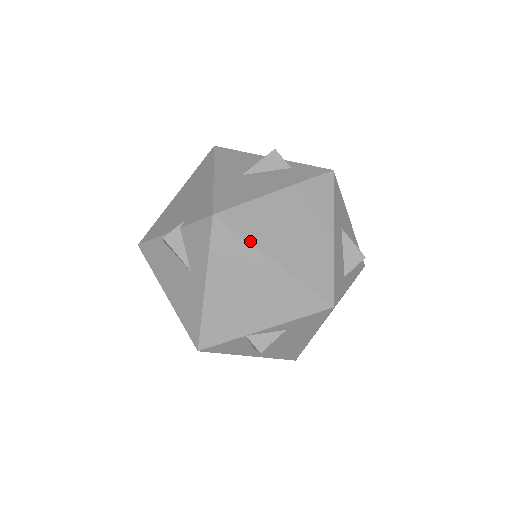
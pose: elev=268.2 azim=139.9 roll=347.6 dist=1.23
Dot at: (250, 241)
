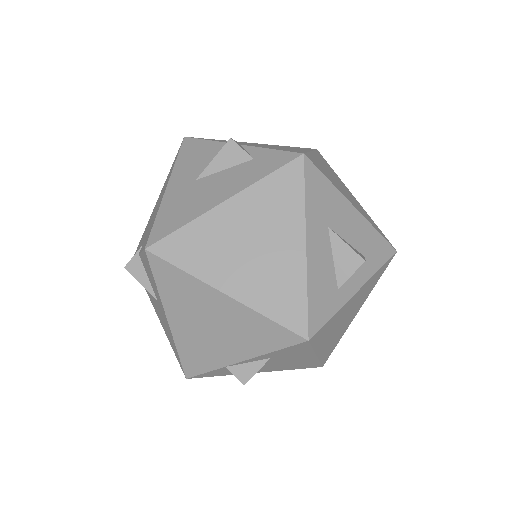
Dot at: (192, 273)
